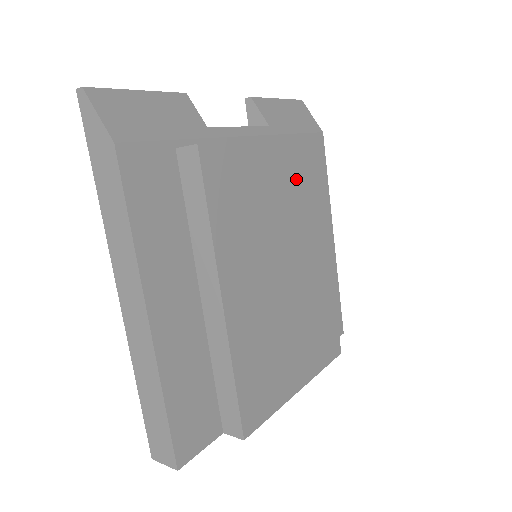
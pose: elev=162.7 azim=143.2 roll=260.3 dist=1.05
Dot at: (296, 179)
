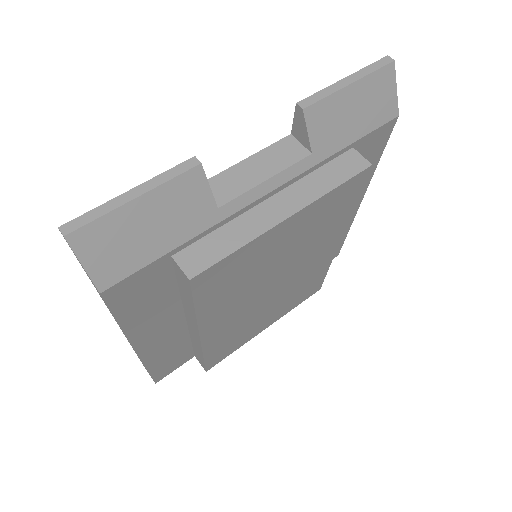
Dot at: (317, 221)
